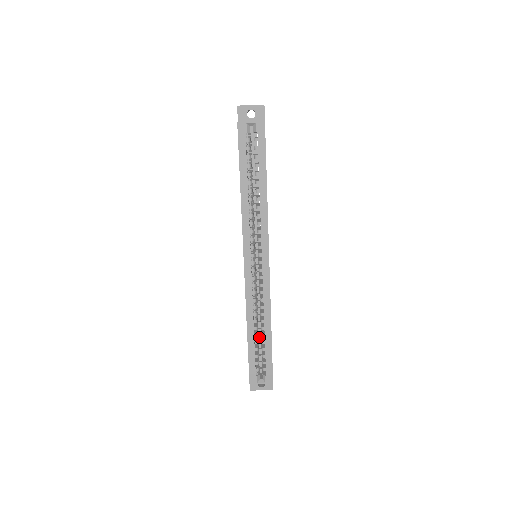
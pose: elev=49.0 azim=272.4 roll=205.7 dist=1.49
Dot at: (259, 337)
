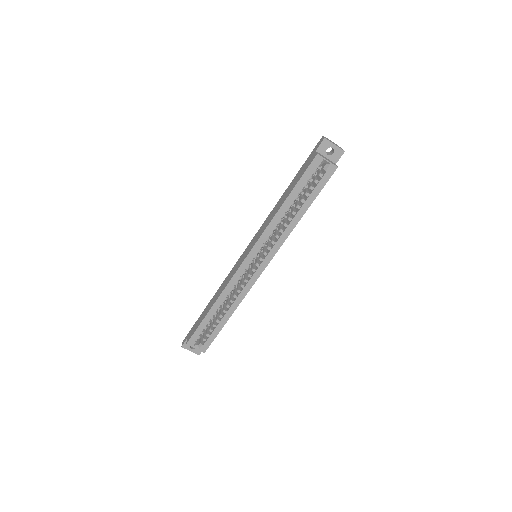
Dot at: occluded
